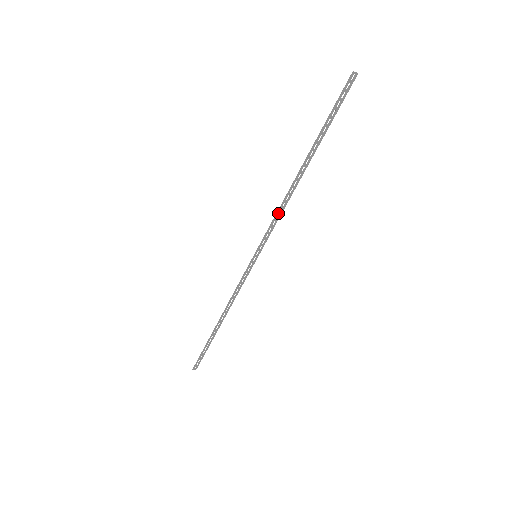
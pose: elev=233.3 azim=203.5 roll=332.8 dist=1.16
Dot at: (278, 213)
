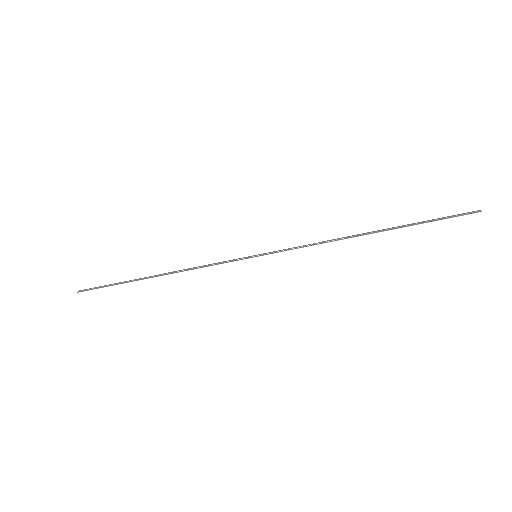
Dot at: (314, 244)
